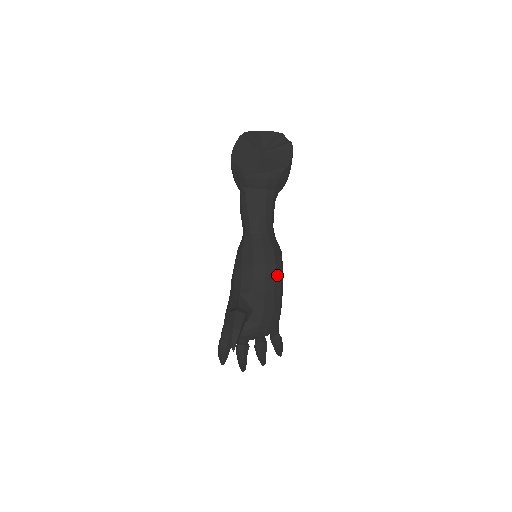
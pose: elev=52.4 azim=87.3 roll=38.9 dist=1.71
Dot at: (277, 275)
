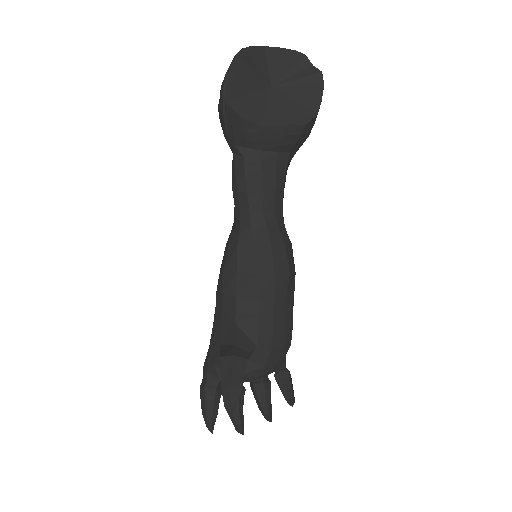
Dot at: (289, 287)
